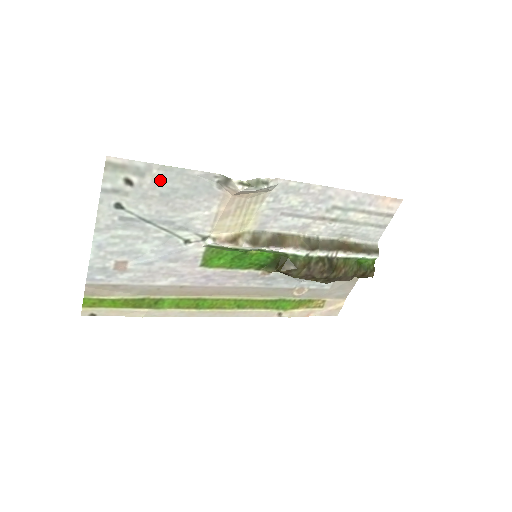
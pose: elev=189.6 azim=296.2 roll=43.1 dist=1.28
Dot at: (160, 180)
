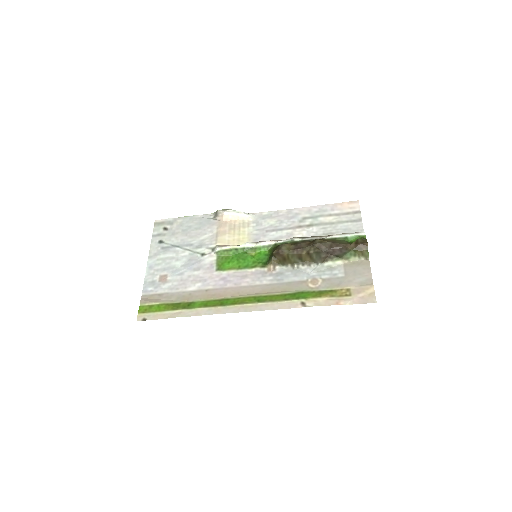
Dot at: (181, 224)
